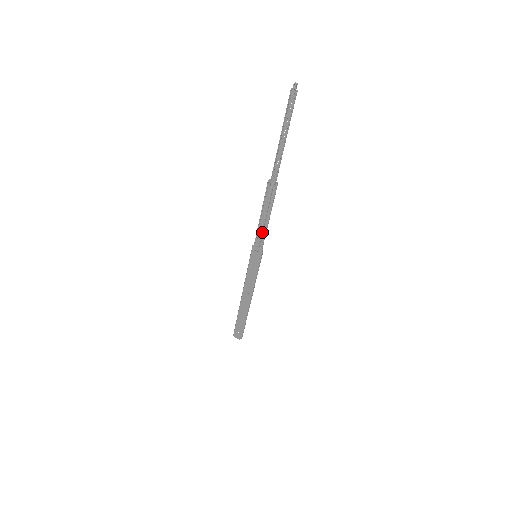
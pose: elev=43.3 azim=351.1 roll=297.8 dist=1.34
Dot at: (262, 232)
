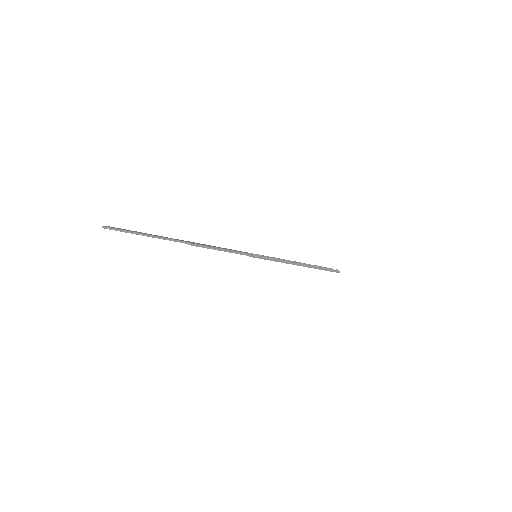
Dot at: (233, 252)
